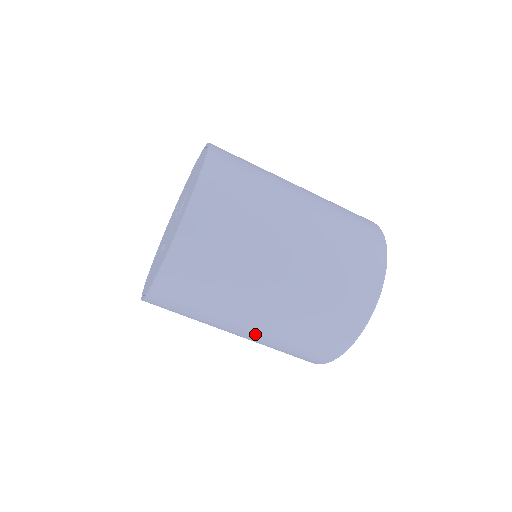
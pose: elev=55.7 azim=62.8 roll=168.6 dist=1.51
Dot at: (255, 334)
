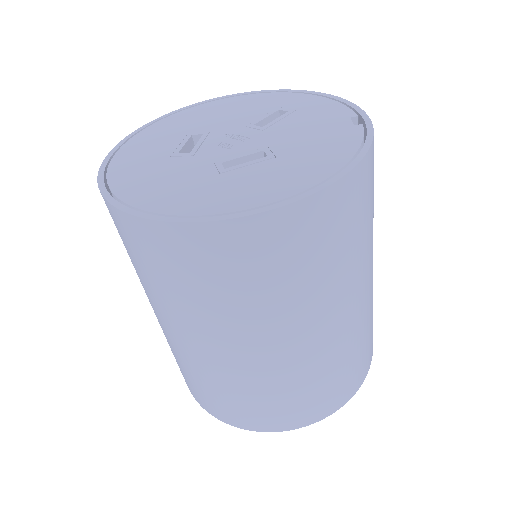
Dot at: occluded
